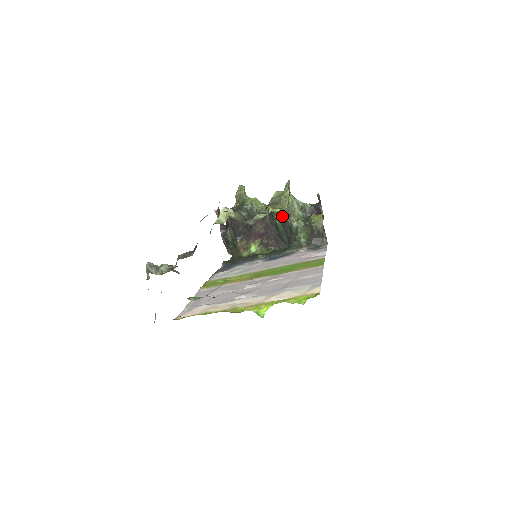
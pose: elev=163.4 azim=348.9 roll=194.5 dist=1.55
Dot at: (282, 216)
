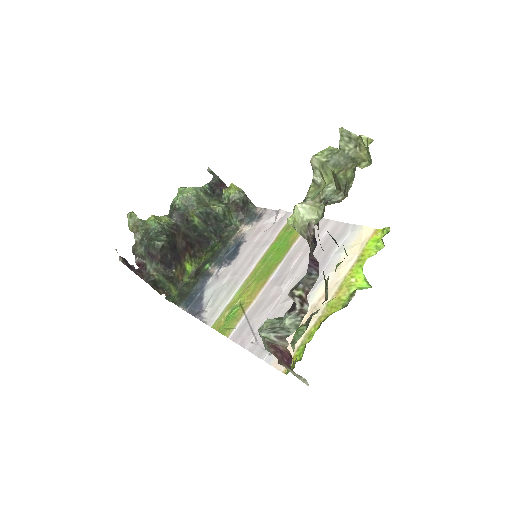
Dot at: (203, 211)
